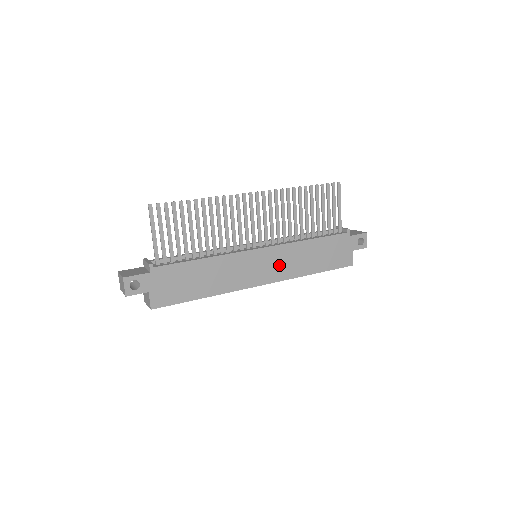
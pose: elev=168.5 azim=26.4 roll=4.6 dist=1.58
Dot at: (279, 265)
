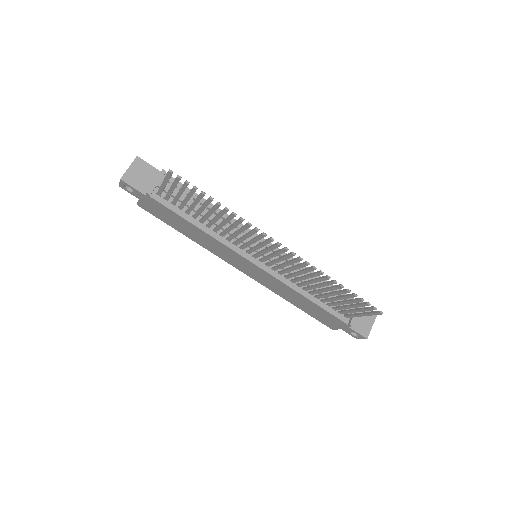
Dot at: (264, 279)
